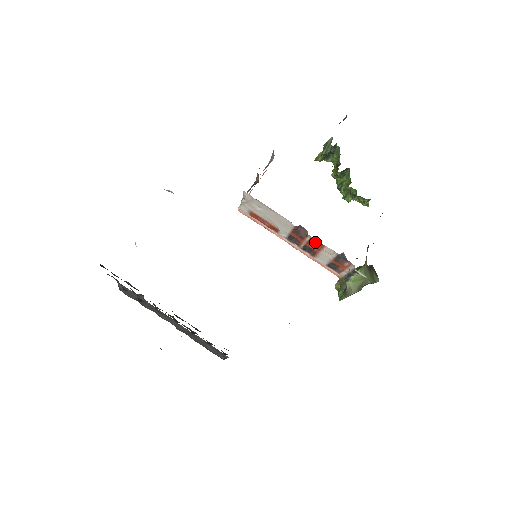
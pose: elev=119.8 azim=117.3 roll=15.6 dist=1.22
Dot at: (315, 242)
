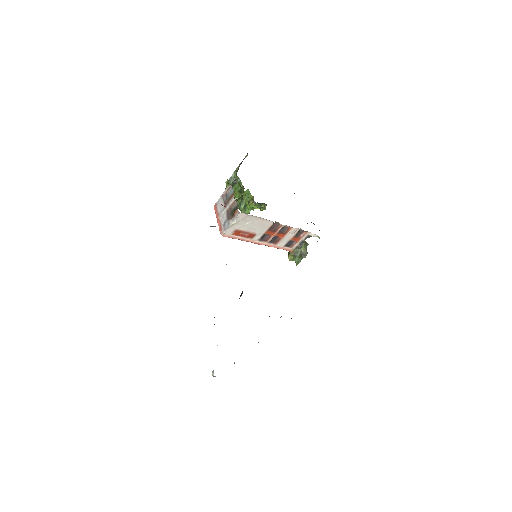
Dot at: (284, 229)
